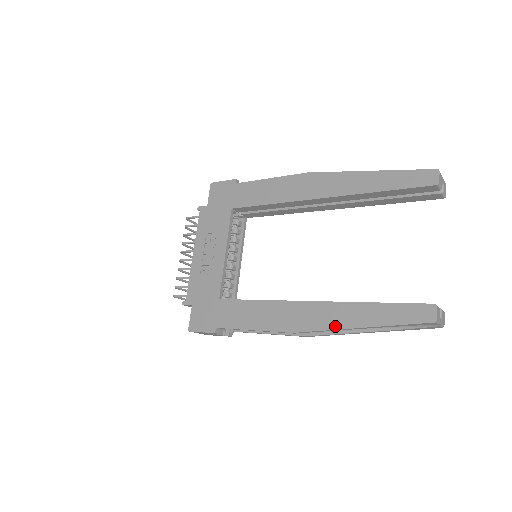
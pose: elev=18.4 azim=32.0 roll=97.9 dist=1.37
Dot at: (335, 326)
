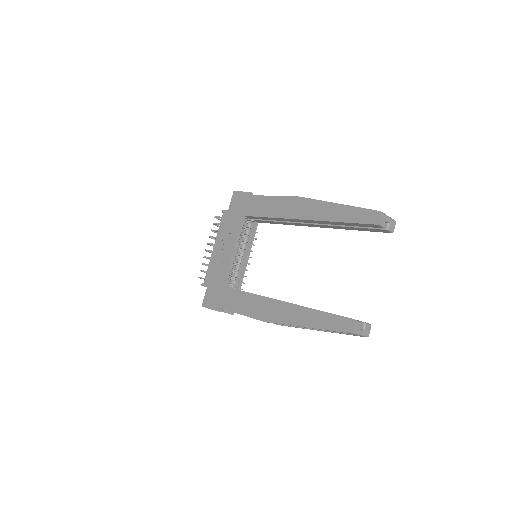
Dot at: (290, 322)
